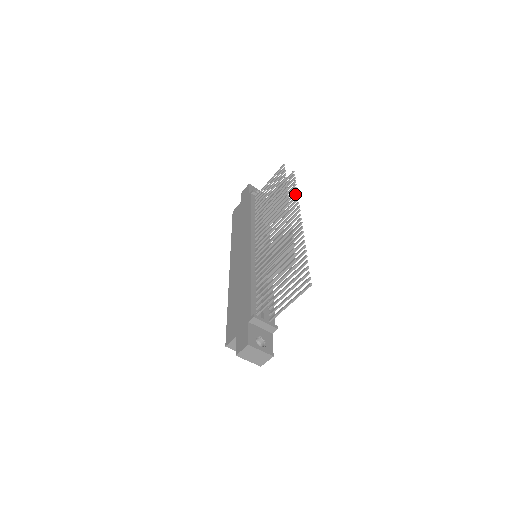
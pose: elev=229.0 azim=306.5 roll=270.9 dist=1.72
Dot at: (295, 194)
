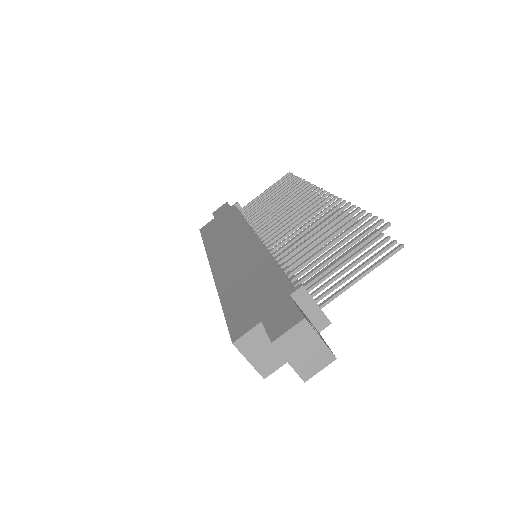
Dot at: occluded
